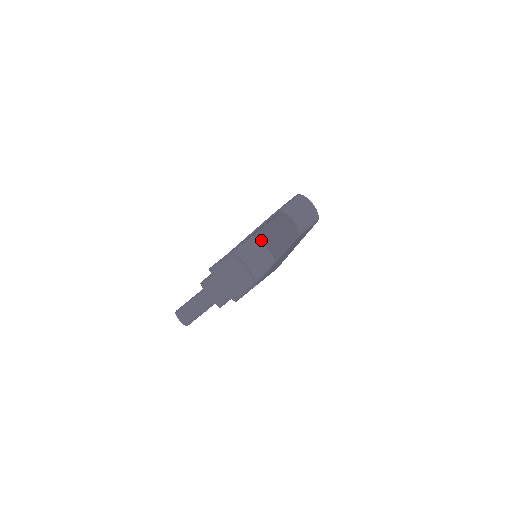
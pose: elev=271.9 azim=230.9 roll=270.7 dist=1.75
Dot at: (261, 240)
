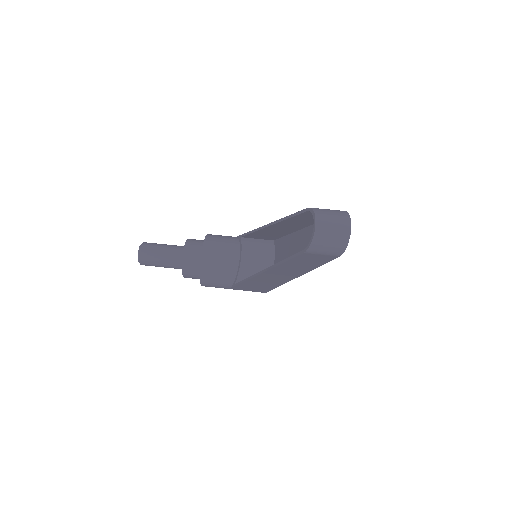
Dot at: (276, 250)
